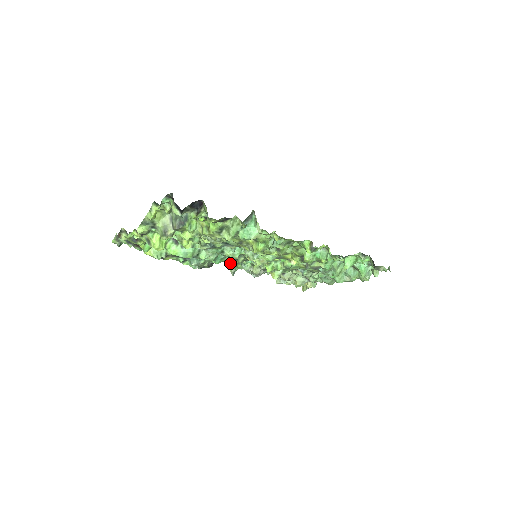
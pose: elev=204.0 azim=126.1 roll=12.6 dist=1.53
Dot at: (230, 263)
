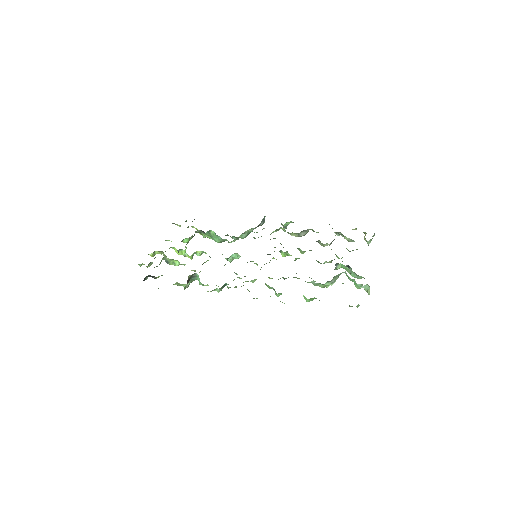
Dot at: occluded
